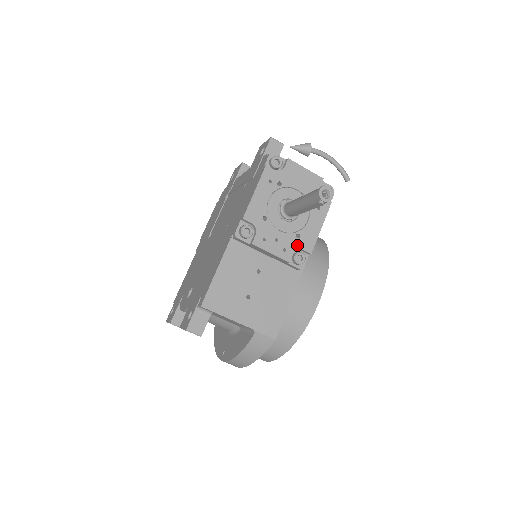
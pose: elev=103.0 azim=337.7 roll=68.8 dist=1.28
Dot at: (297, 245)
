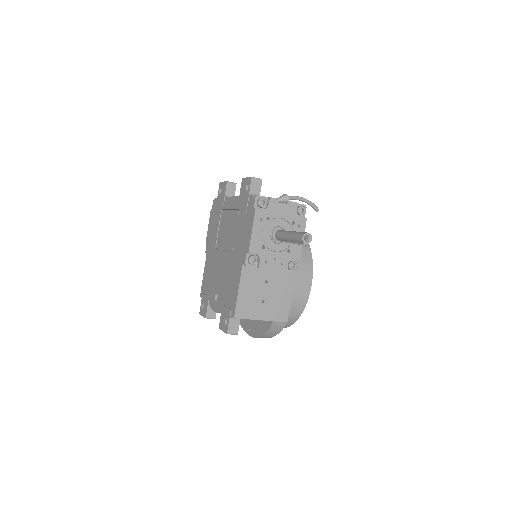
Dot at: (289, 258)
